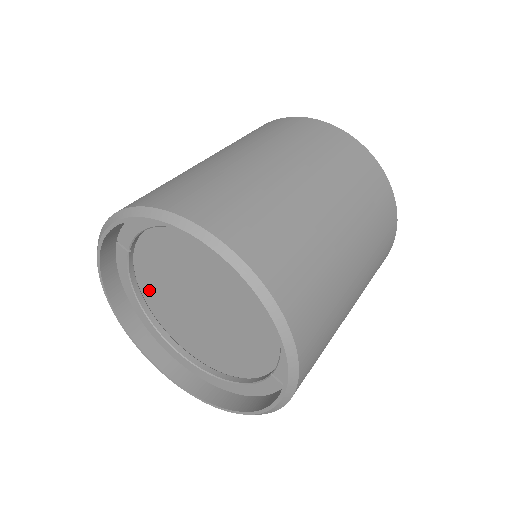
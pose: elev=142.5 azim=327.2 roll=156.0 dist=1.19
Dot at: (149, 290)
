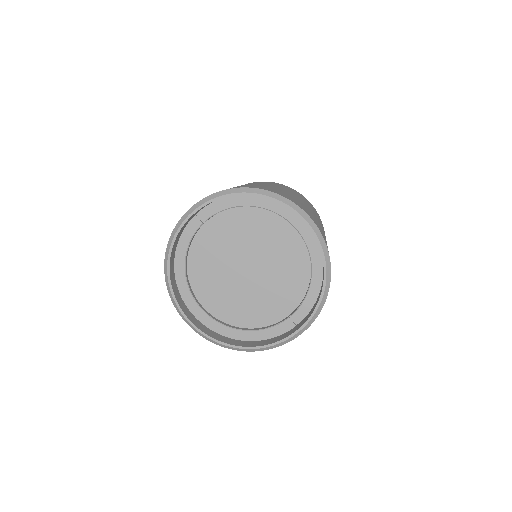
Dot at: (197, 257)
